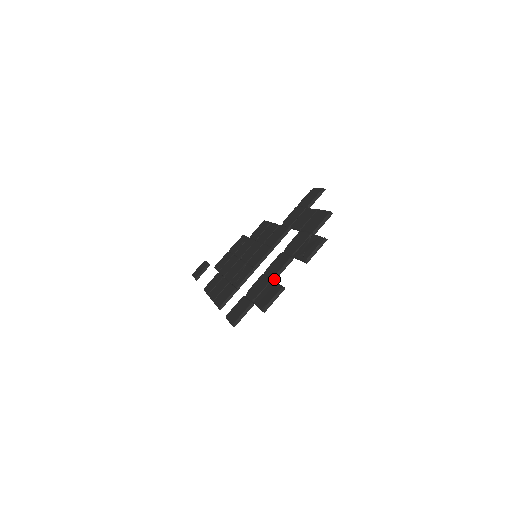
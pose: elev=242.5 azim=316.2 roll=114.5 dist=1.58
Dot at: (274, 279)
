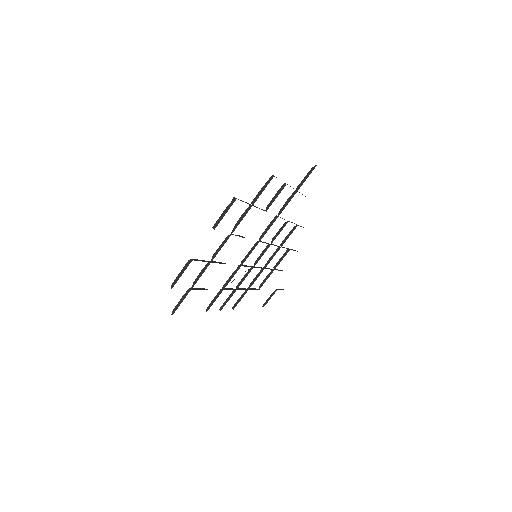
Dot at: (211, 260)
